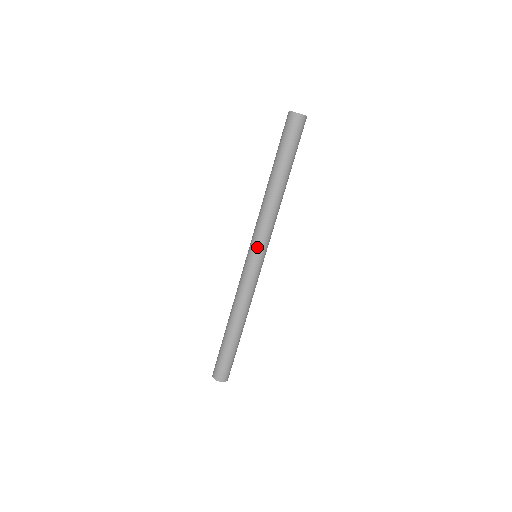
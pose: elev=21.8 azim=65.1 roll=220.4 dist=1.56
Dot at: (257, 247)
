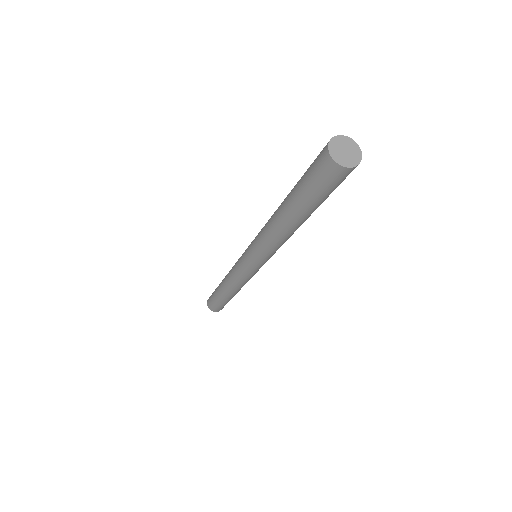
Dot at: (254, 259)
